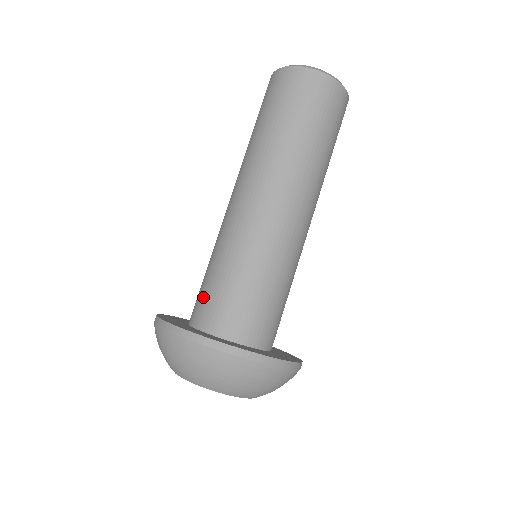
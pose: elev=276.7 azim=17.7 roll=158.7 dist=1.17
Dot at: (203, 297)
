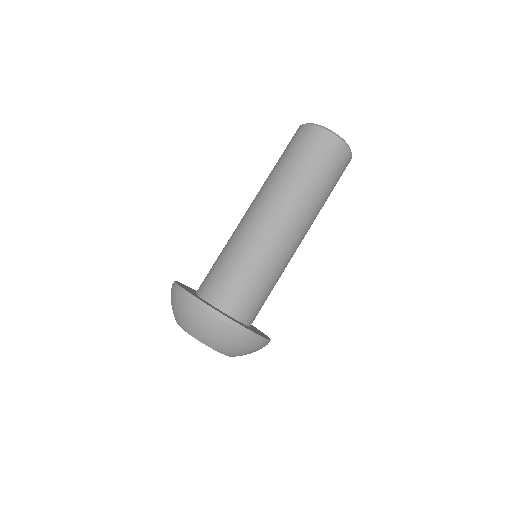
Dot at: (209, 275)
